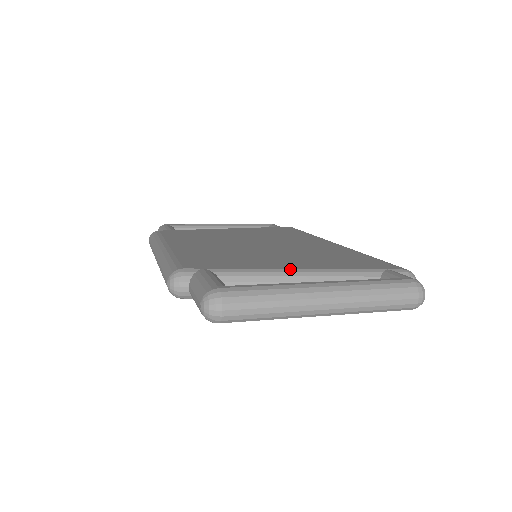
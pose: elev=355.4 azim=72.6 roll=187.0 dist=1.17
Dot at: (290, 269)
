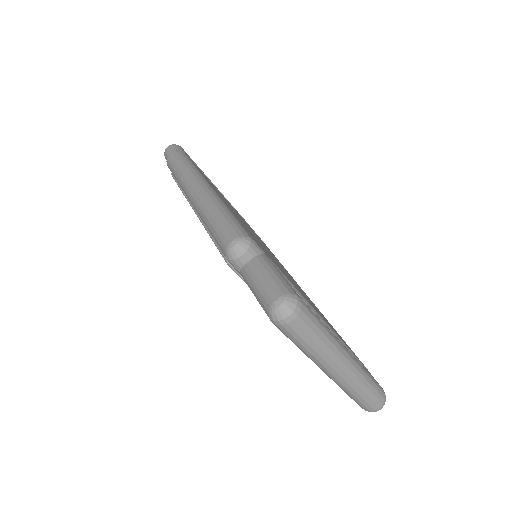
Dot at: (315, 310)
